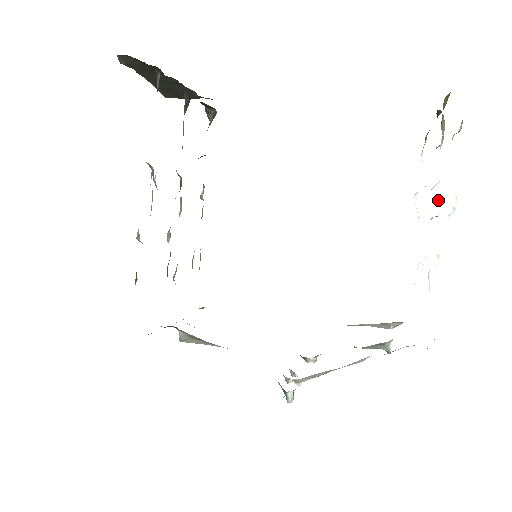
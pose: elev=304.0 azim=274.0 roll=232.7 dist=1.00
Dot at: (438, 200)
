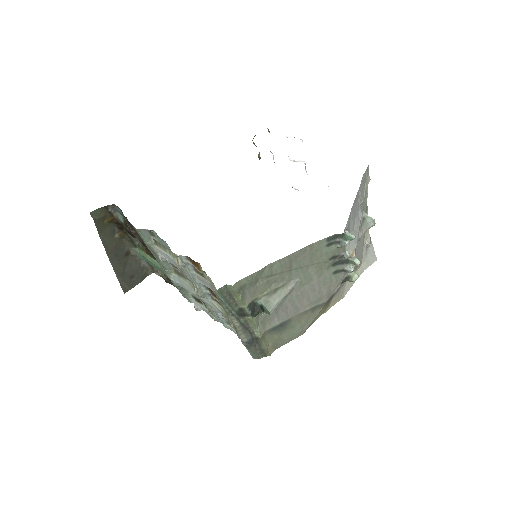
Dot at: (297, 161)
